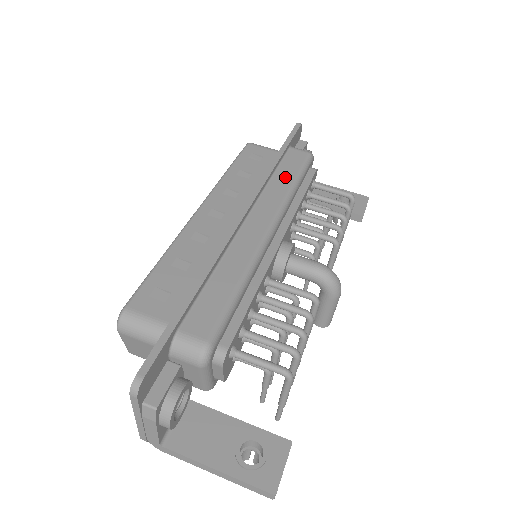
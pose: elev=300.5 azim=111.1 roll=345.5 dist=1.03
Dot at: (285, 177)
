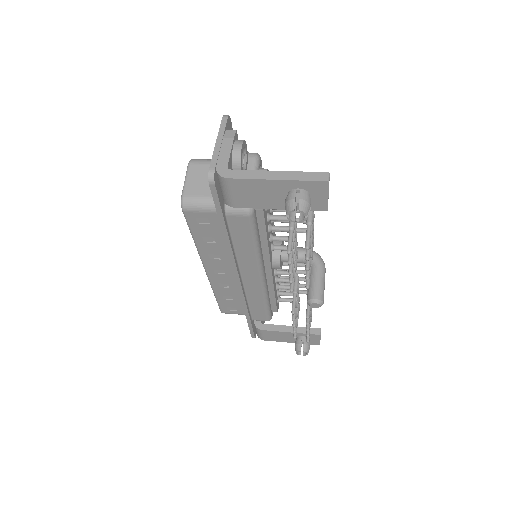
Dot at: occluded
